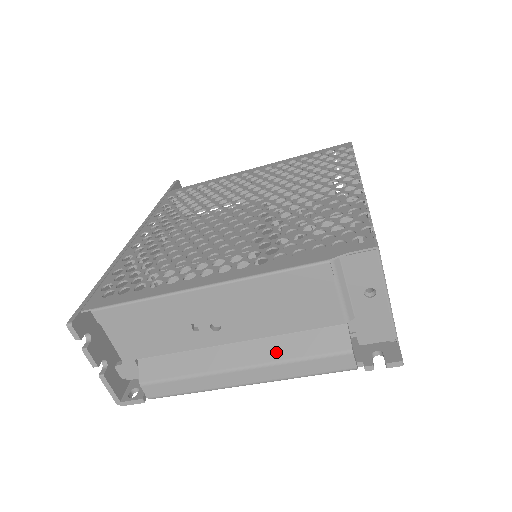
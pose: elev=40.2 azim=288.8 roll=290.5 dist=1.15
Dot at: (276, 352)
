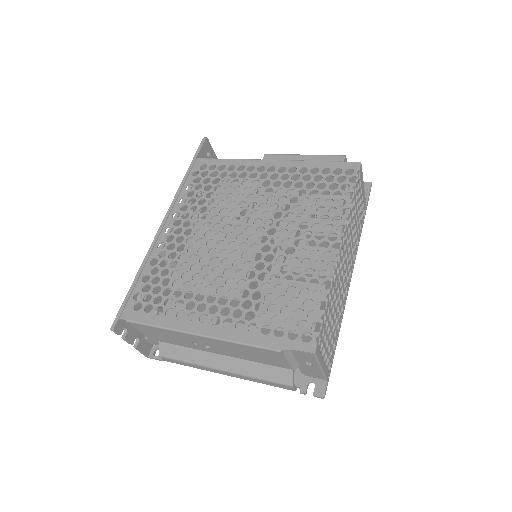
Dot at: (245, 370)
